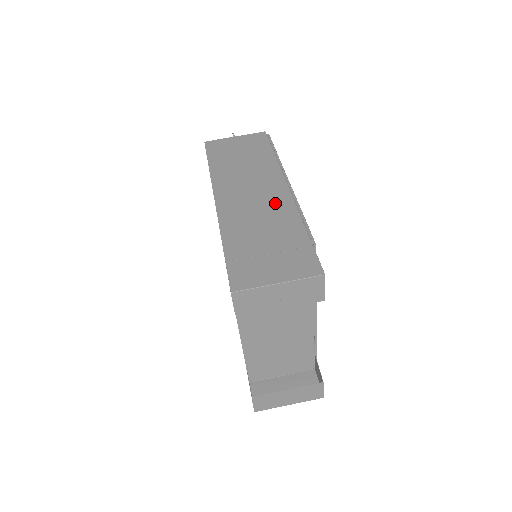
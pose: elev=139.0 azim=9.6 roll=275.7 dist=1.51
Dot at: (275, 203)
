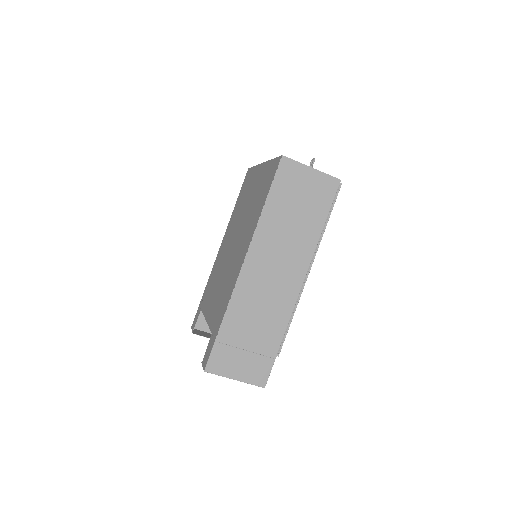
Dot at: (282, 298)
